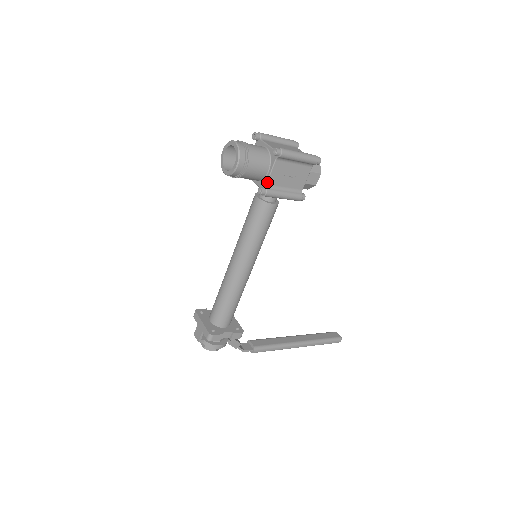
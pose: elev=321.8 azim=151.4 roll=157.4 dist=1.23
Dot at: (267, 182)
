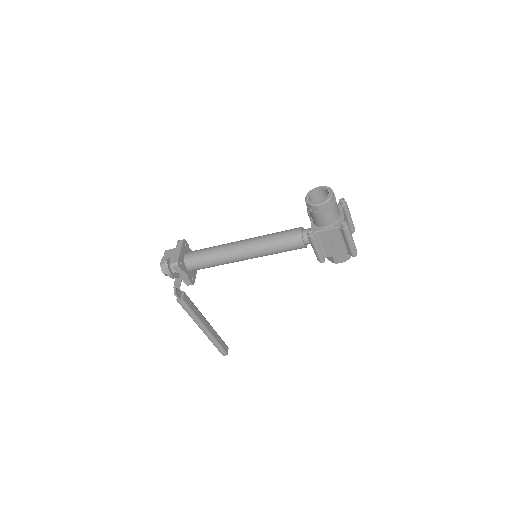
Dot at: (319, 231)
